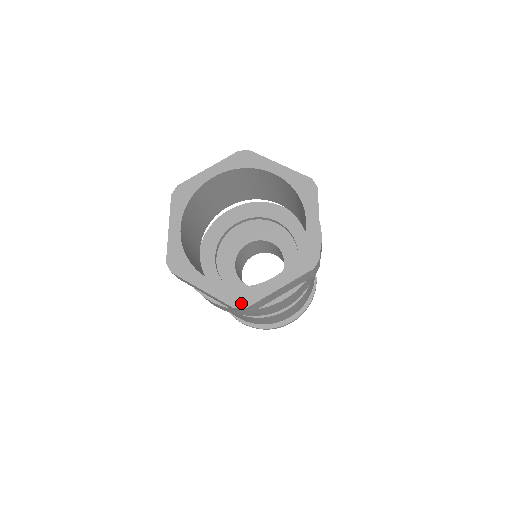
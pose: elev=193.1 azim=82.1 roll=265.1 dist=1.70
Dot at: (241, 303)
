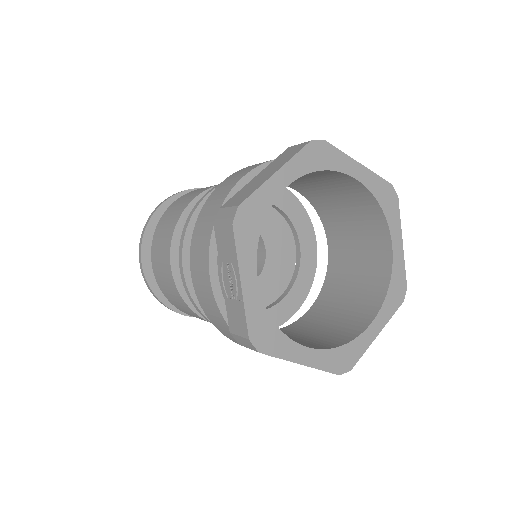
Dot at: (345, 366)
